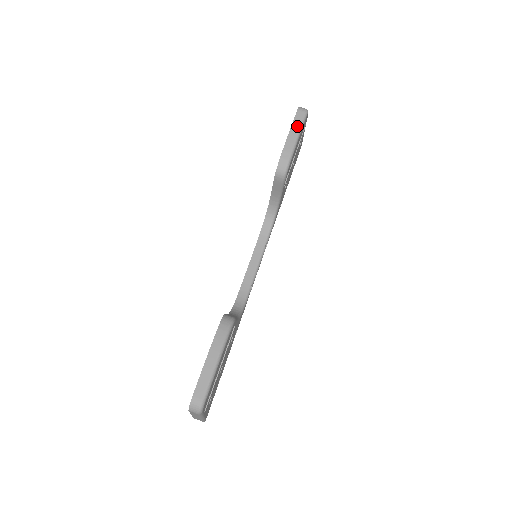
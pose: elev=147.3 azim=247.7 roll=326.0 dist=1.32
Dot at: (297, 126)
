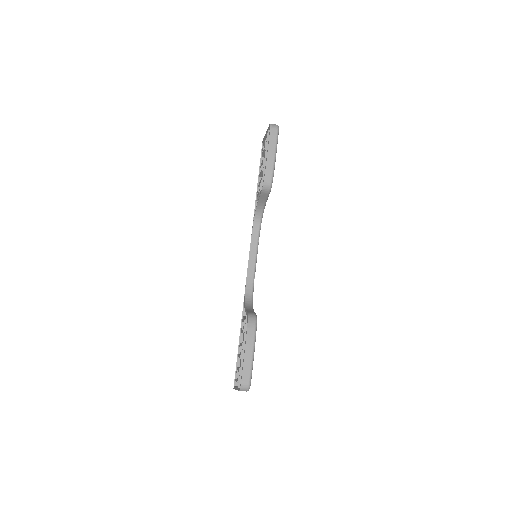
Dot at: (273, 144)
